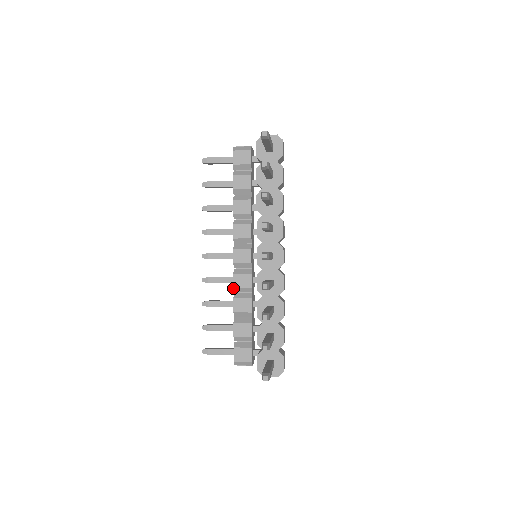
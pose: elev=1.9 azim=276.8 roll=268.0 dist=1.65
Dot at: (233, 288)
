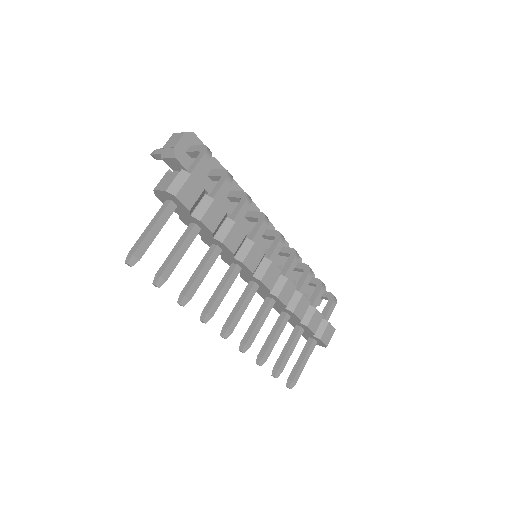
Dot at: occluded
